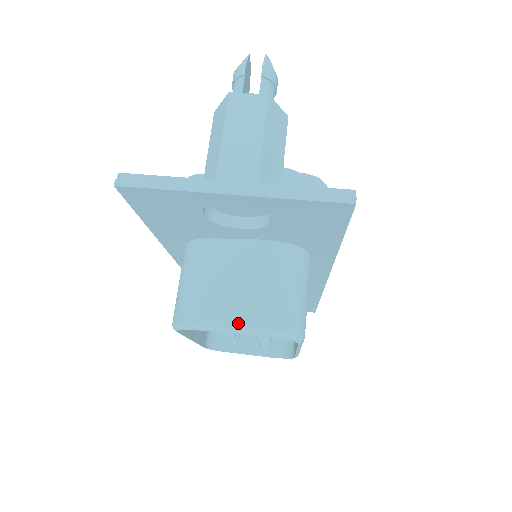
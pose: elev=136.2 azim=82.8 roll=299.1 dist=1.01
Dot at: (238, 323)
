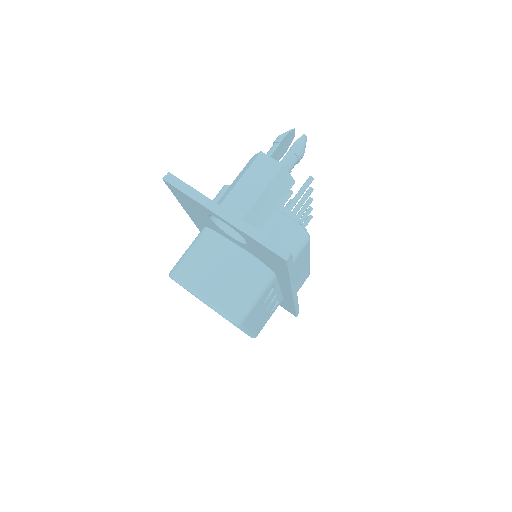
Dot at: (202, 293)
